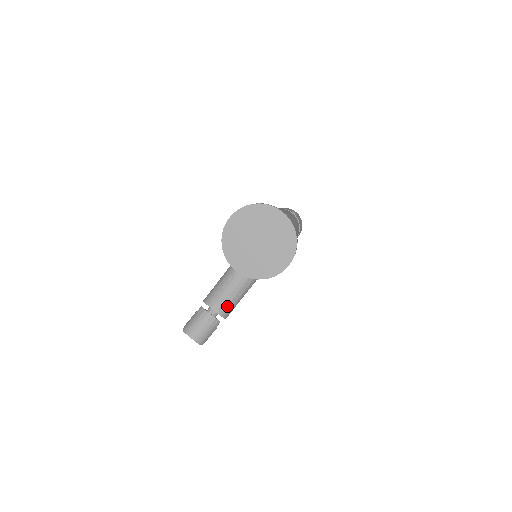
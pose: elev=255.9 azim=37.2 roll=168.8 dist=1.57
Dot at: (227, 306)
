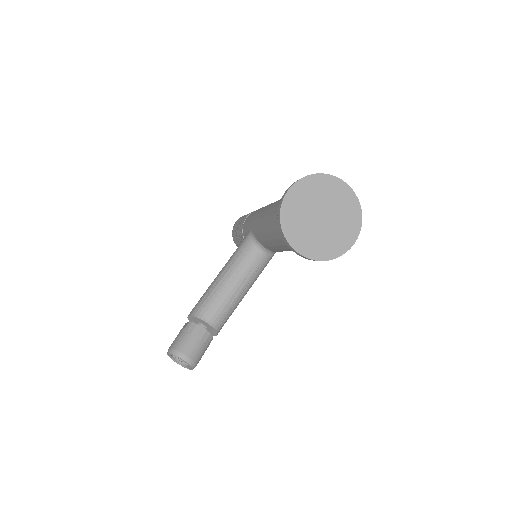
Dot at: (223, 317)
